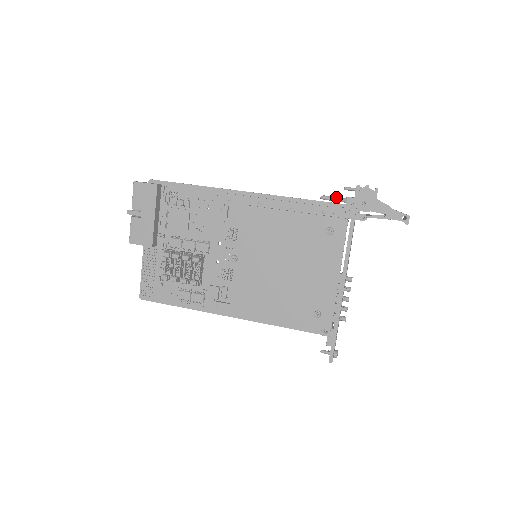
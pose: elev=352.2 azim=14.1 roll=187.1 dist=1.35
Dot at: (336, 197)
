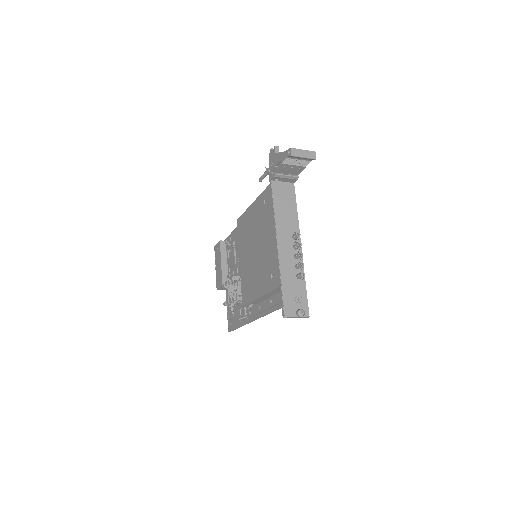
Dot at: occluded
